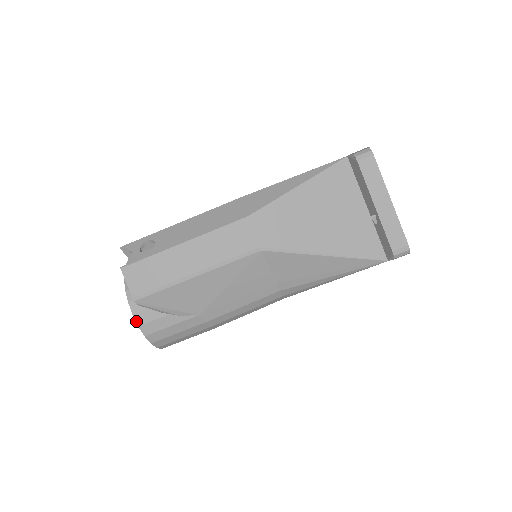
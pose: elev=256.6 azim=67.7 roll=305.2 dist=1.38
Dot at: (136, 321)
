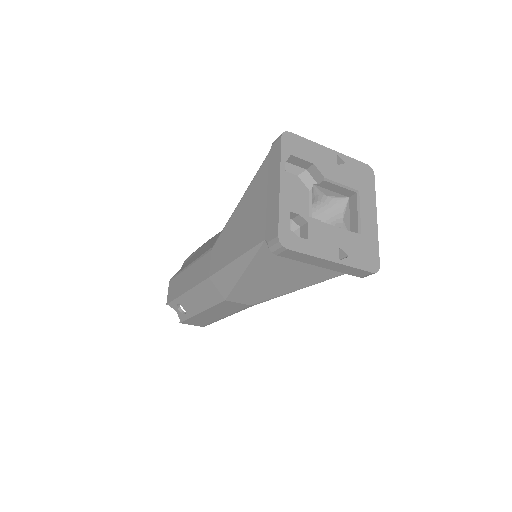
Dot at: occluded
